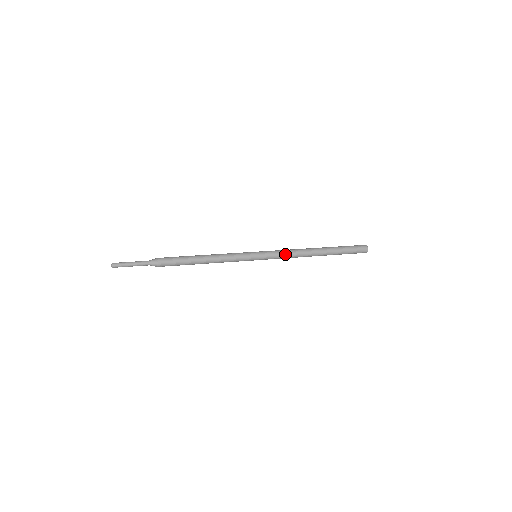
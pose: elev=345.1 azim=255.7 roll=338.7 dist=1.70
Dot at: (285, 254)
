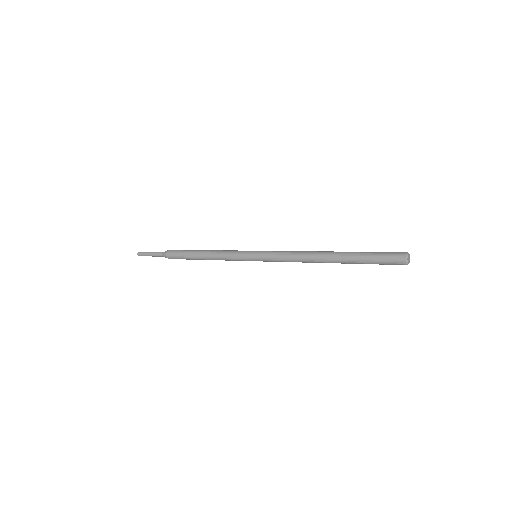
Dot at: (285, 253)
